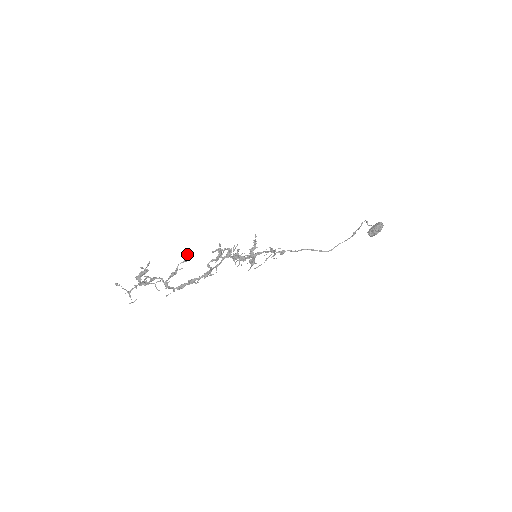
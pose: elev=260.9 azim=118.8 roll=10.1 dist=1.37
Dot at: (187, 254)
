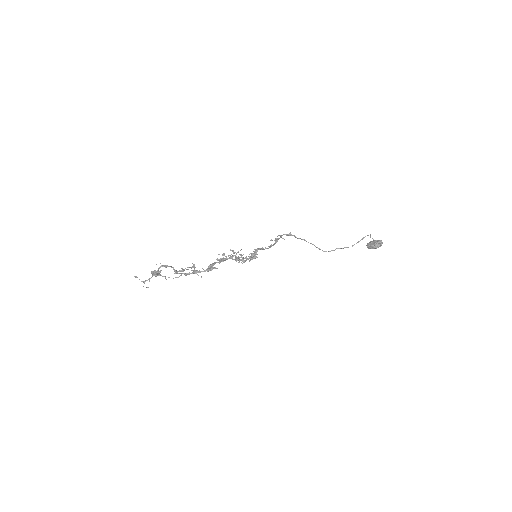
Dot at: (193, 265)
